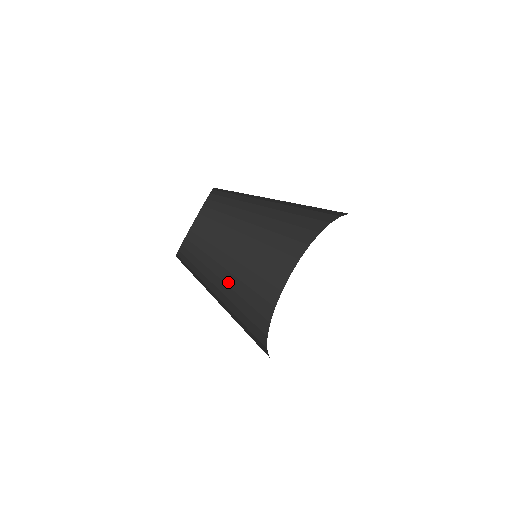
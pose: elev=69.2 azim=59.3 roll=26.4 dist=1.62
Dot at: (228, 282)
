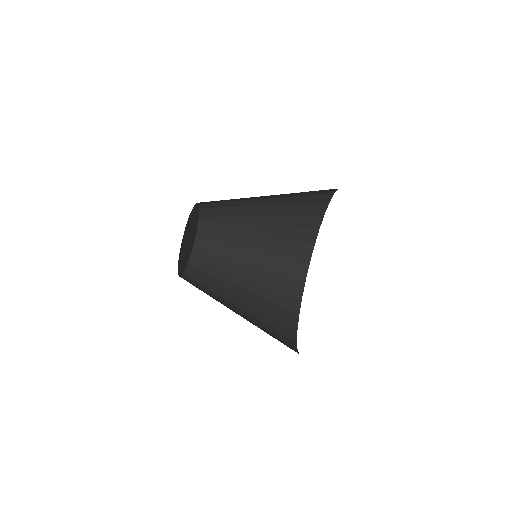
Dot at: occluded
